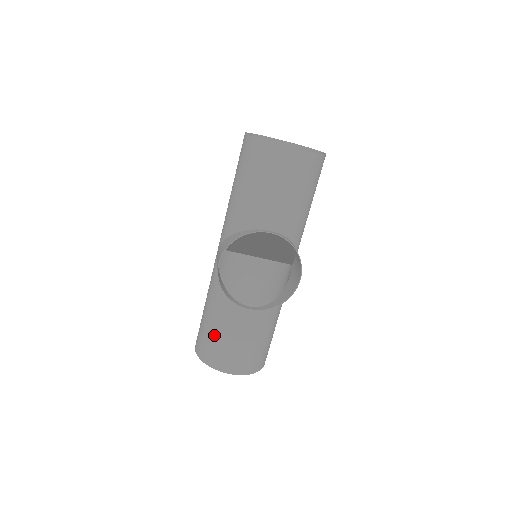
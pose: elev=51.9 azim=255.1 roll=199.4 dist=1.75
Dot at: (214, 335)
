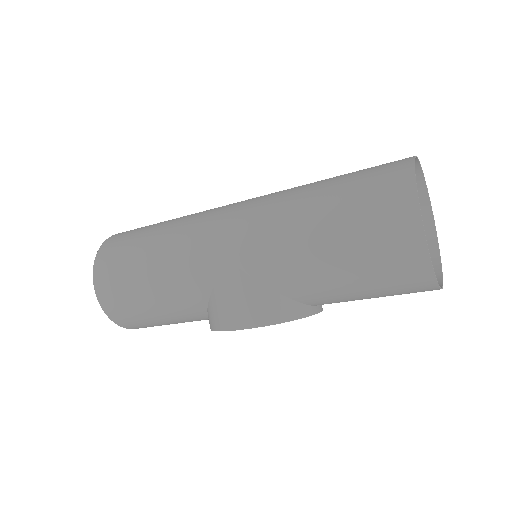
Dot at: (149, 317)
